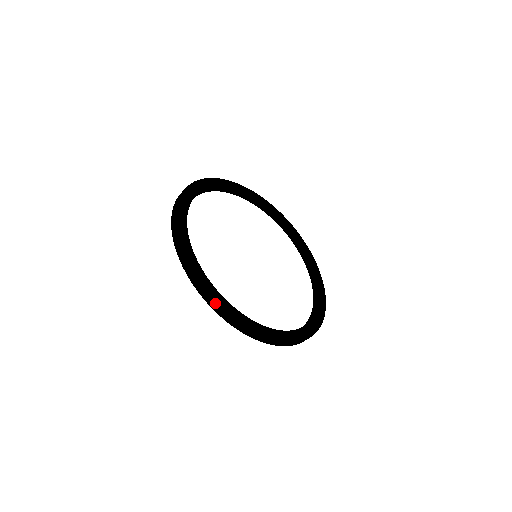
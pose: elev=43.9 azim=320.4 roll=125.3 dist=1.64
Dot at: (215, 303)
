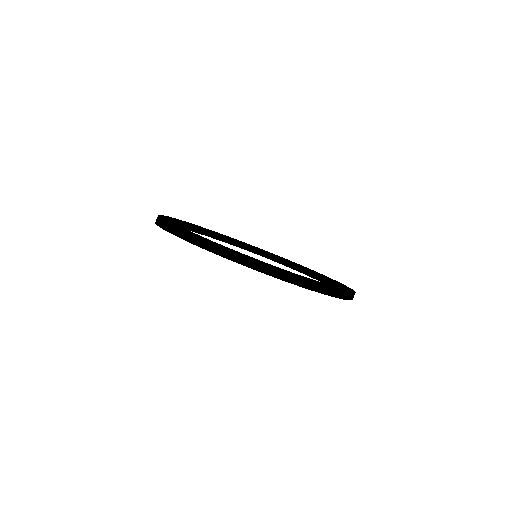
Dot at: (166, 222)
